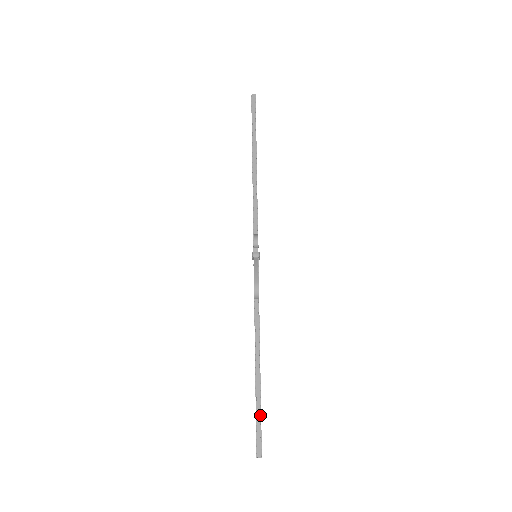
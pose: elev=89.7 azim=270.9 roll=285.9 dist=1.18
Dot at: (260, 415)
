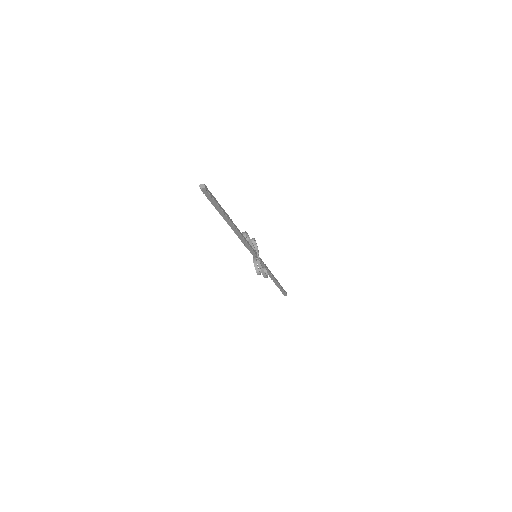
Dot at: (282, 290)
